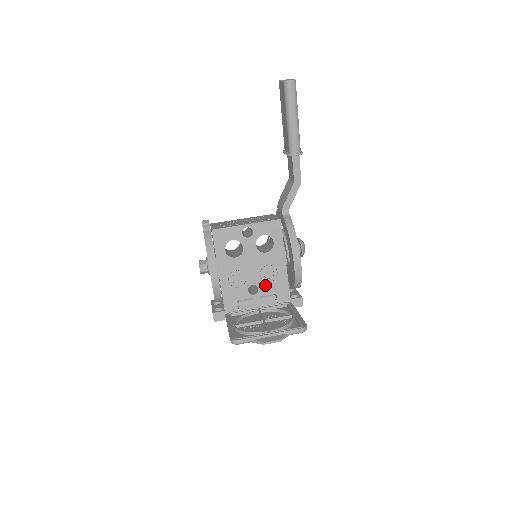
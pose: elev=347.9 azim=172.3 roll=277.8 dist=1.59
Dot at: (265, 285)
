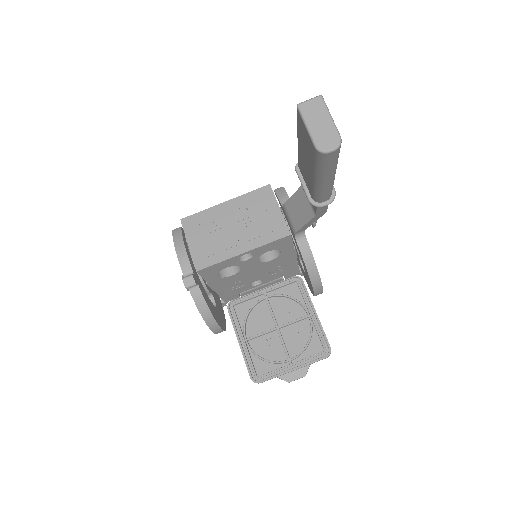
Dot at: (270, 276)
